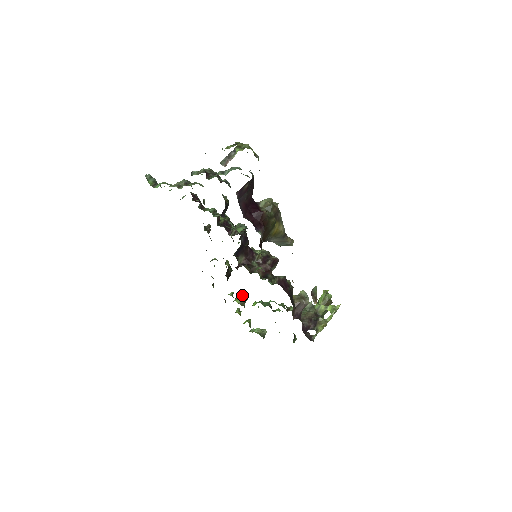
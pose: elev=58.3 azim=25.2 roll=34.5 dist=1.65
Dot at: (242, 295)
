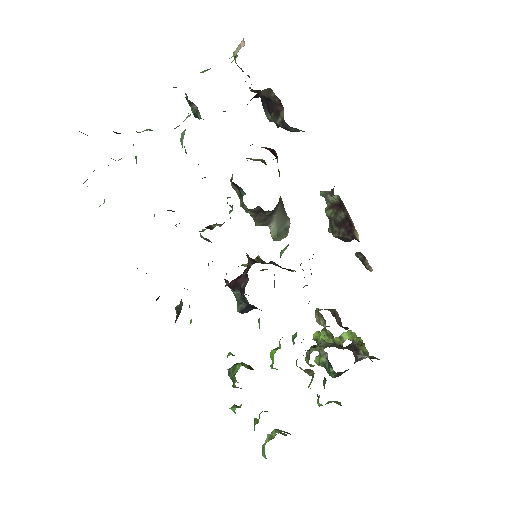
Dot at: occluded
